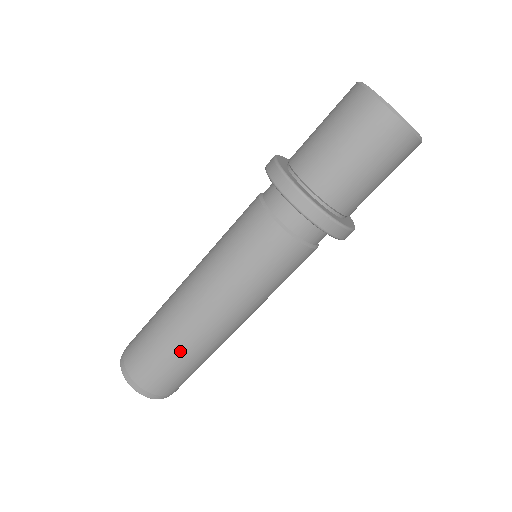
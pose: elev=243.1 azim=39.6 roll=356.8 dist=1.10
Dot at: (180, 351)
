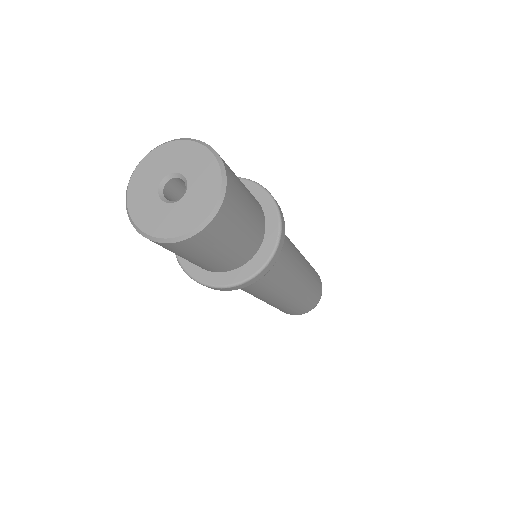
Dot at: (300, 303)
